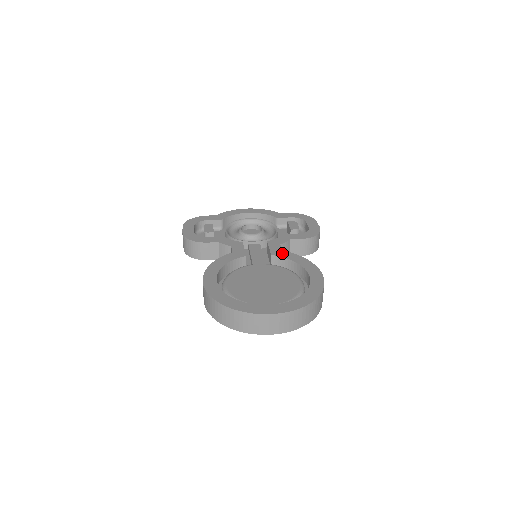
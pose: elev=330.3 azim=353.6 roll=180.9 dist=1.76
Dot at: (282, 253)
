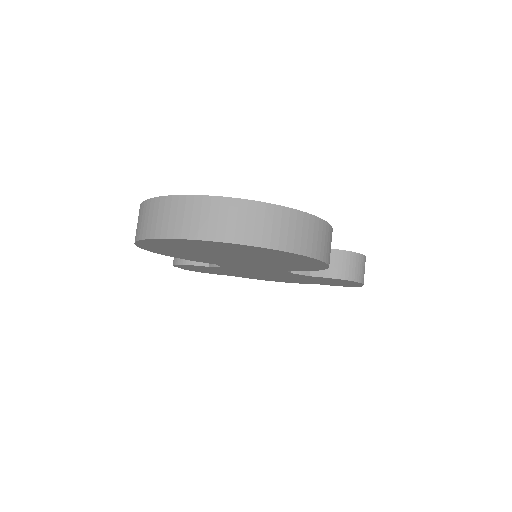
Dot at: occluded
